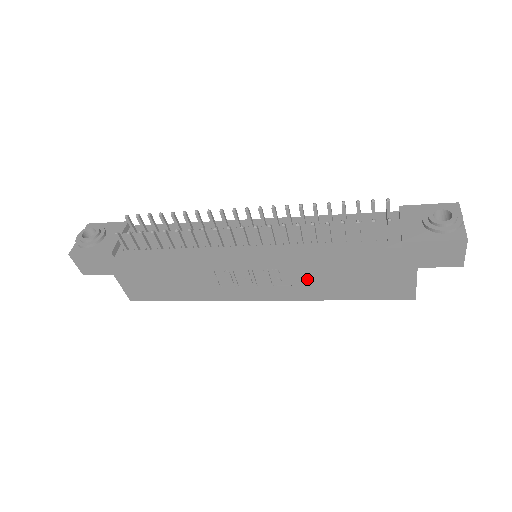
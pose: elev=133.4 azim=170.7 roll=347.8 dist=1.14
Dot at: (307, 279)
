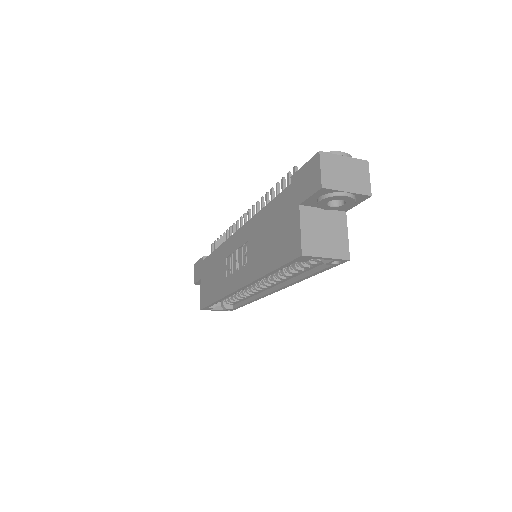
Dot at: (255, 250)
